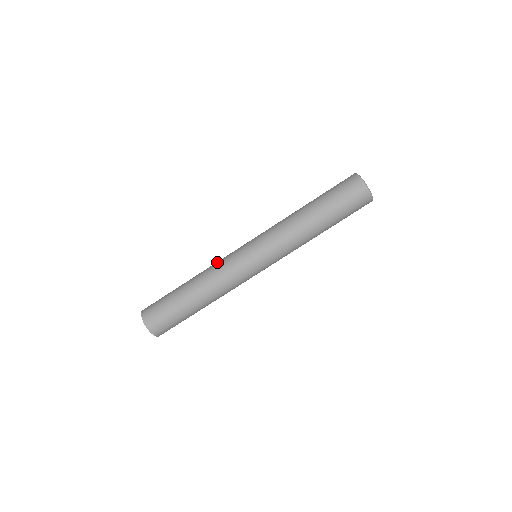
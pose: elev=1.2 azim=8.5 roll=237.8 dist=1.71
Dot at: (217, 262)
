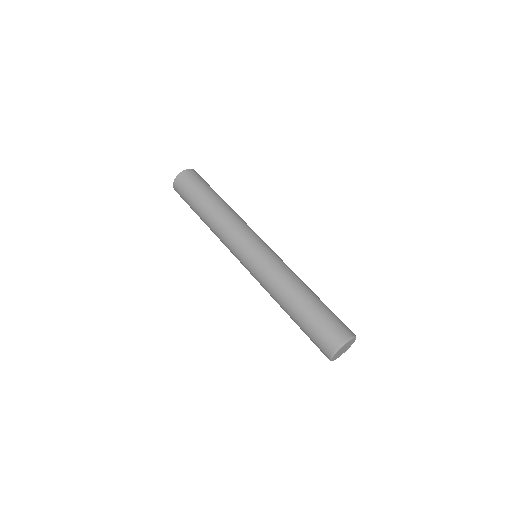
Dot at: (231, 226)
